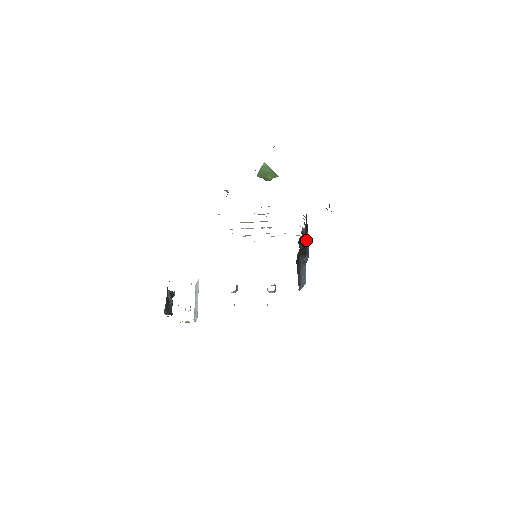
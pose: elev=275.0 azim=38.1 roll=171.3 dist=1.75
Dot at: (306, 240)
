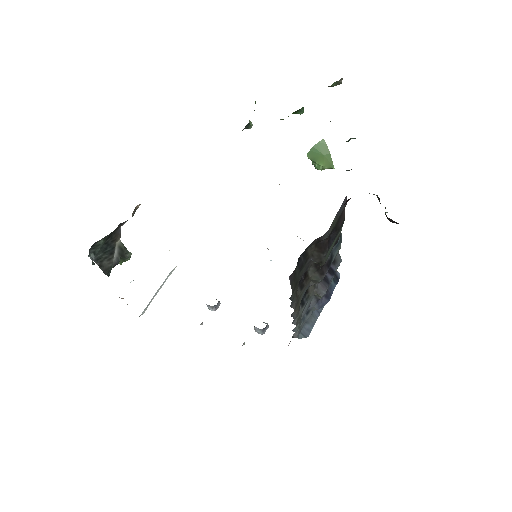
Dot at: (328, 233)
